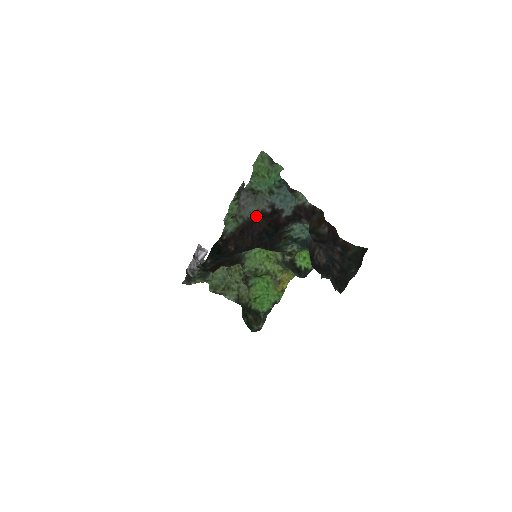
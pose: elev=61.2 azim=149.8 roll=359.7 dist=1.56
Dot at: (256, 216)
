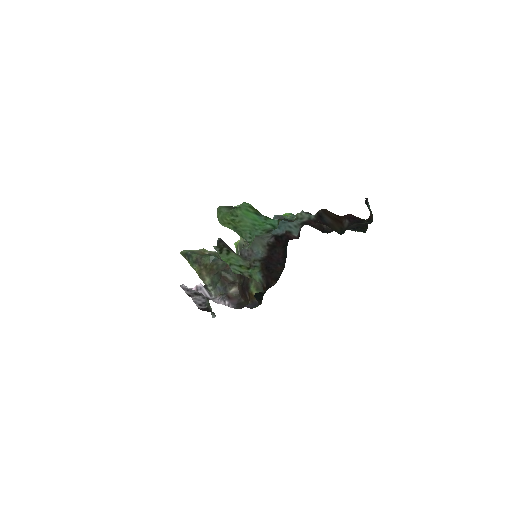
Dot at: (268, 251)
